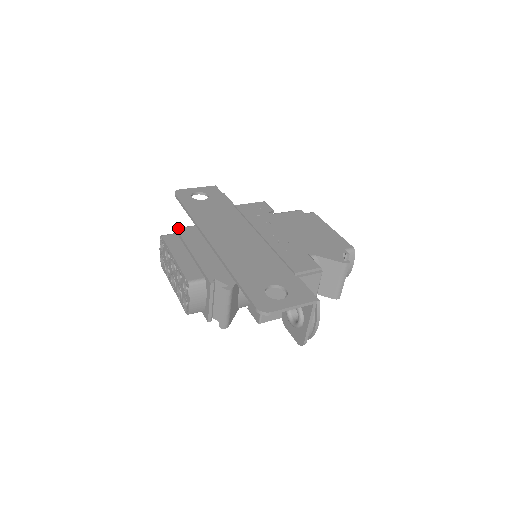
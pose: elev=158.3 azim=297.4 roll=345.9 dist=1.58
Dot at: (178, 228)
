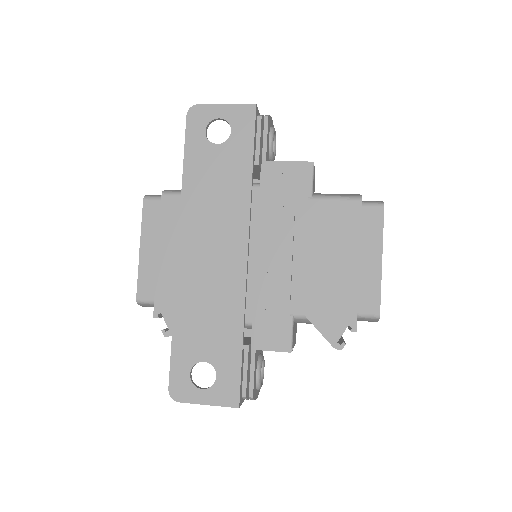
Dot at: (164, 195)
